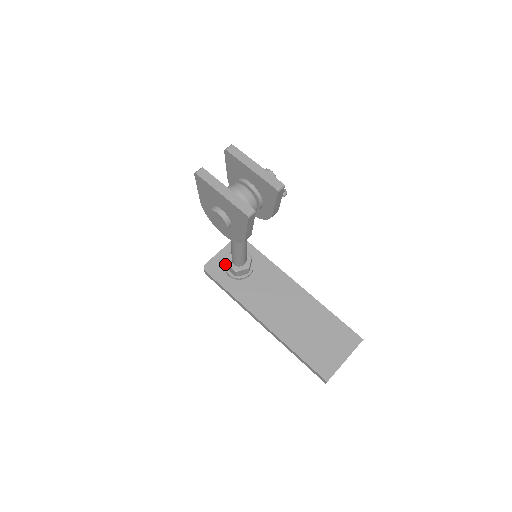
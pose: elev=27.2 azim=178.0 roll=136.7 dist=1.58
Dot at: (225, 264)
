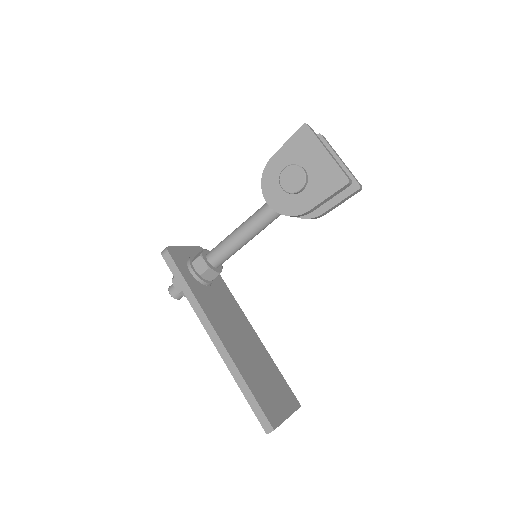
Dot at: (190, 259)
